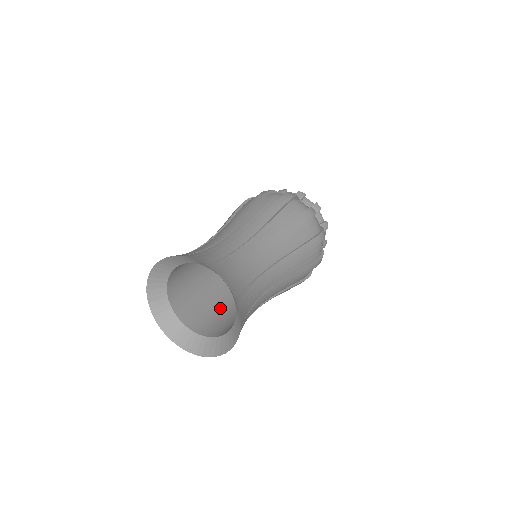
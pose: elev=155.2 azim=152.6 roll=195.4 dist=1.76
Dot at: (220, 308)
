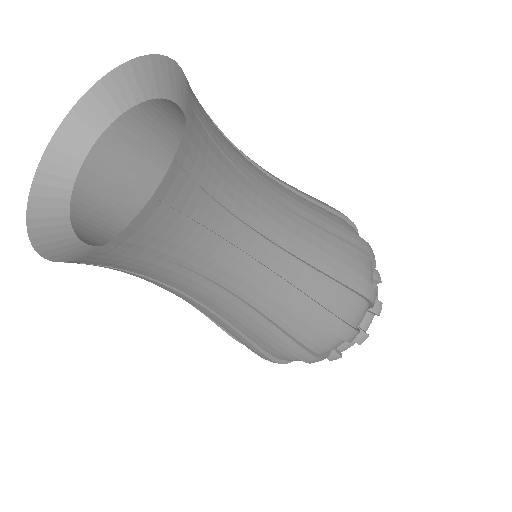
Dot at: occluded
